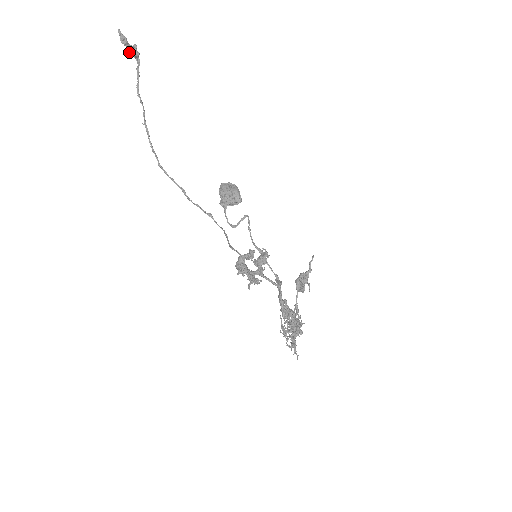
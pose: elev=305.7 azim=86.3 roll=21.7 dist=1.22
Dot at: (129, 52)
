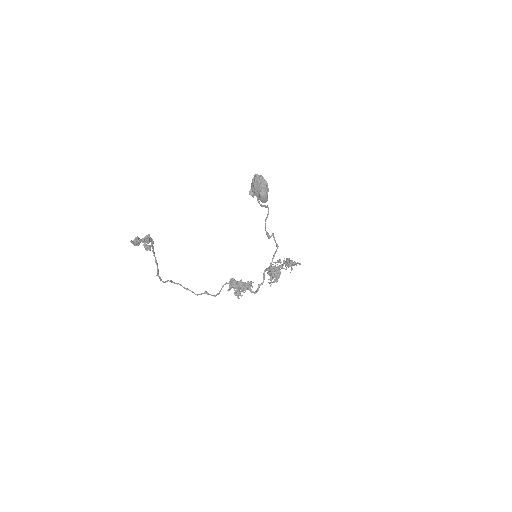
Dot at: (143, 242)
